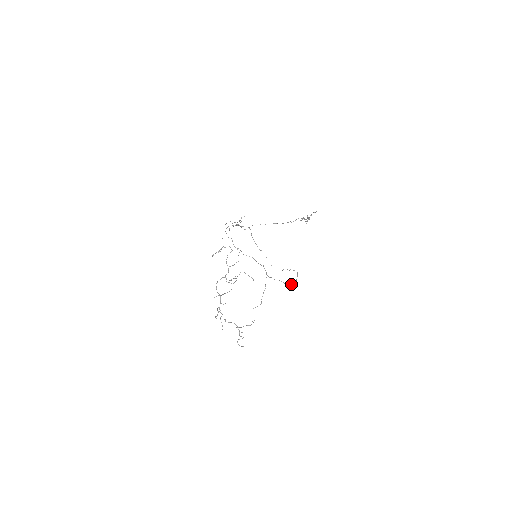
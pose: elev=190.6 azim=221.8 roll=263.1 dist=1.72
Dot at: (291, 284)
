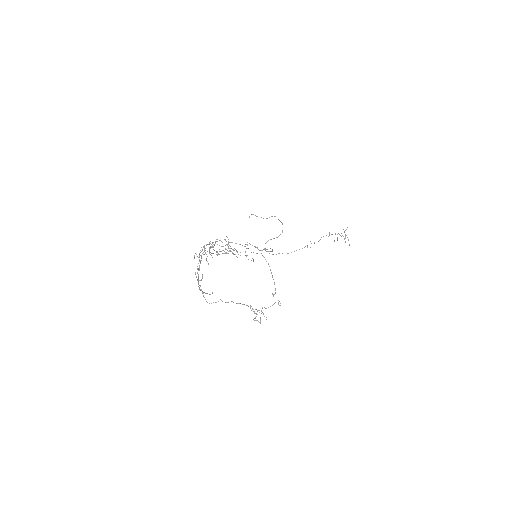
Dot at: occluded
